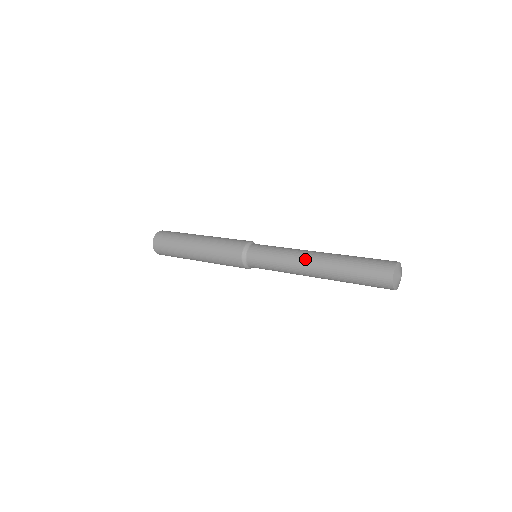
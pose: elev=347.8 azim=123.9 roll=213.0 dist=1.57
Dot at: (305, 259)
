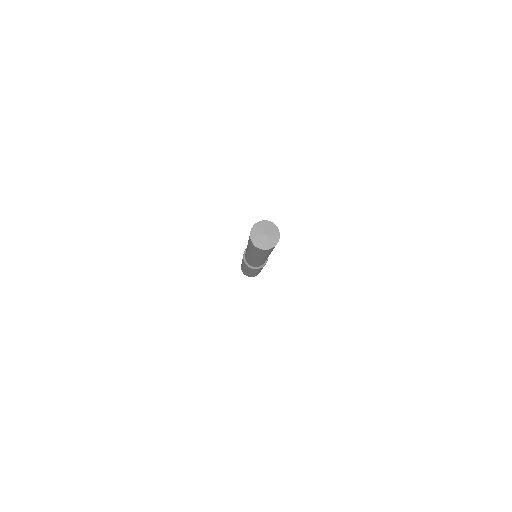
Dot at: occluded
